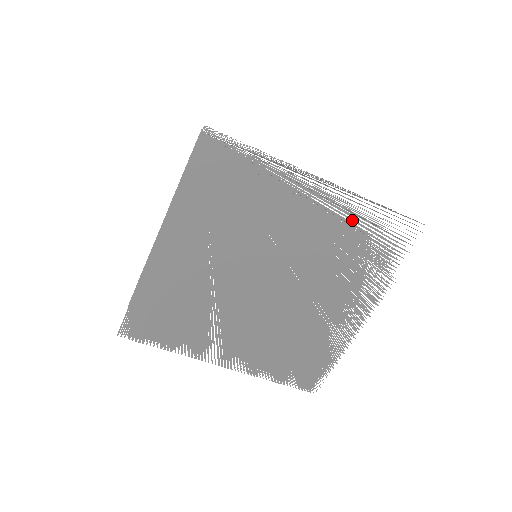
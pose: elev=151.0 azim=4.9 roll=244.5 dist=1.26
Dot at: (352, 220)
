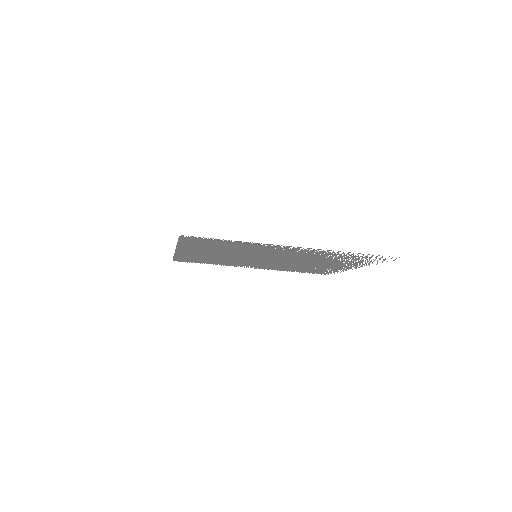
Dot at: (331, 254)
